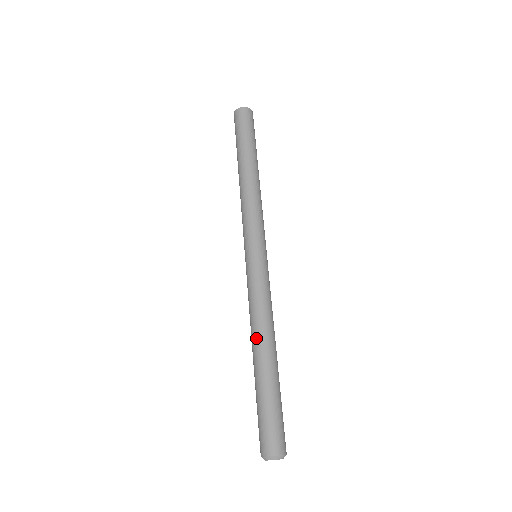
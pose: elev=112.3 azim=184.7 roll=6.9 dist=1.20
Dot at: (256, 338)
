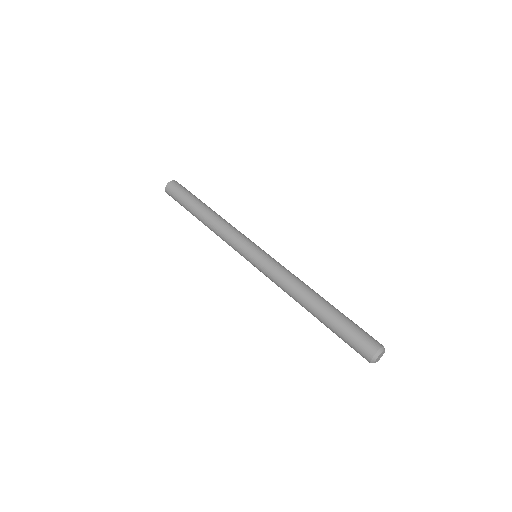
Dot at: (302, 297)
